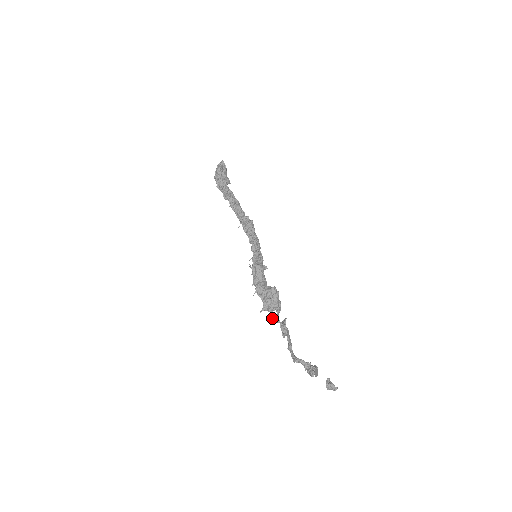
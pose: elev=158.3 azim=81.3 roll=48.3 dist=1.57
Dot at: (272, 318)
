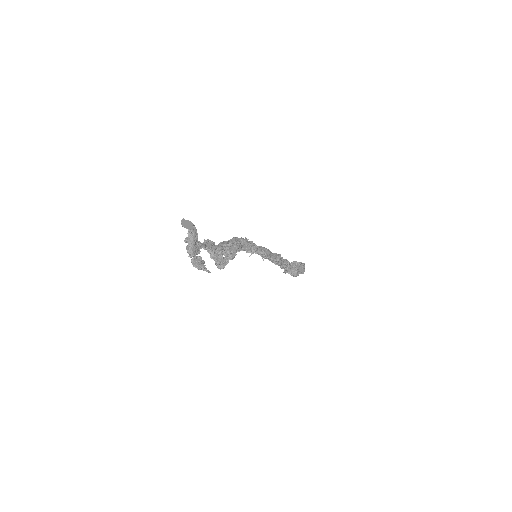
Dot at: occluded
